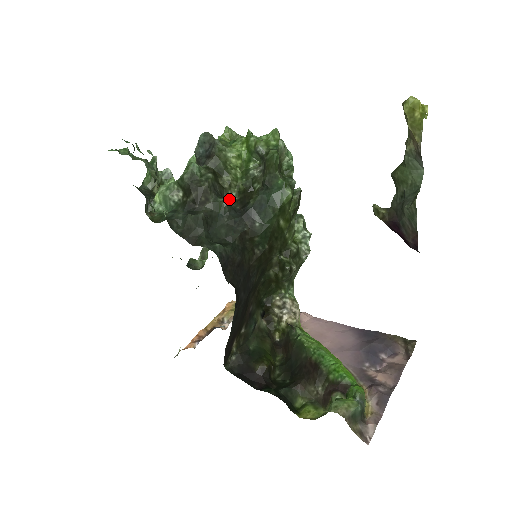
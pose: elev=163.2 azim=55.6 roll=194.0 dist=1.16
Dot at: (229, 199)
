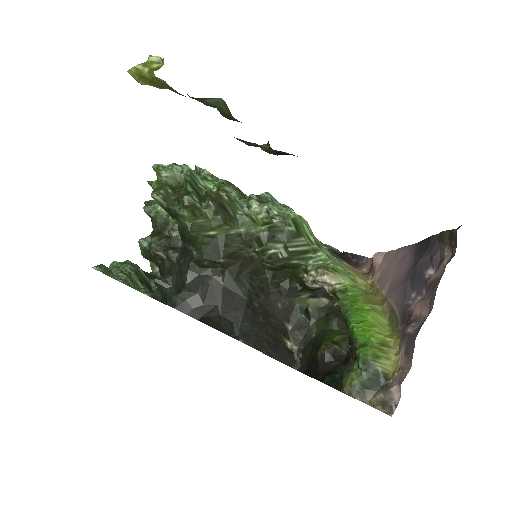
Dot at: occluded
